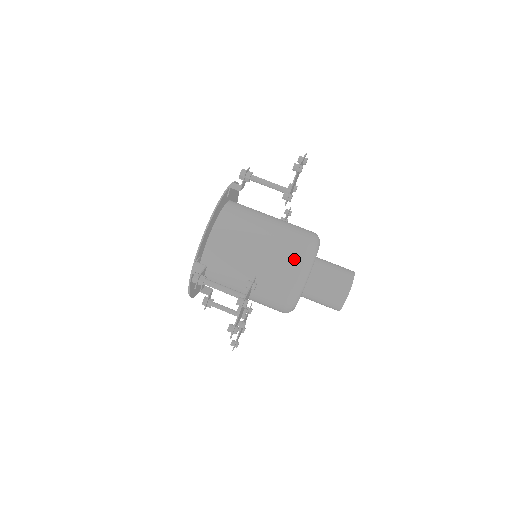
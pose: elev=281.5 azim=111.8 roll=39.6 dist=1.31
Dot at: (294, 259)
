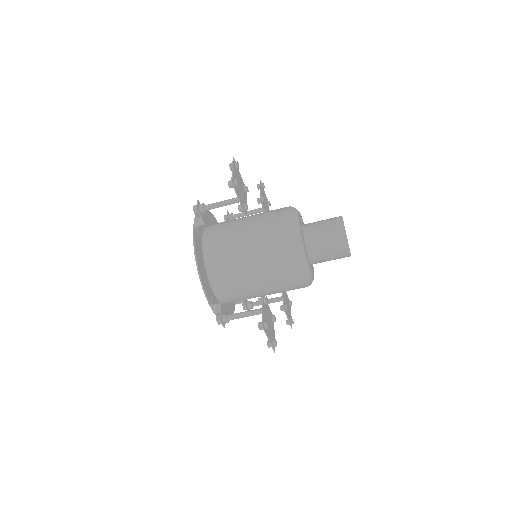
Dot at: (284, 250)
